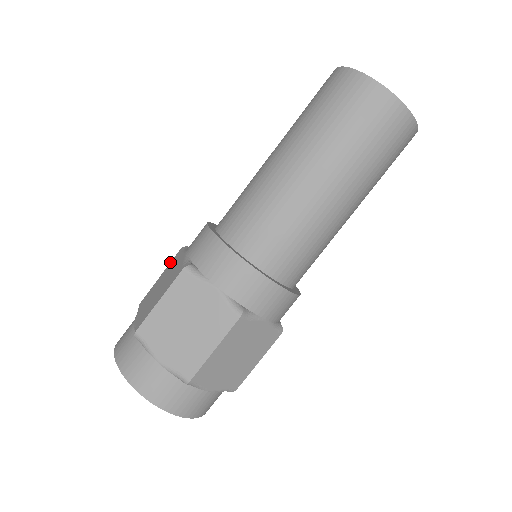
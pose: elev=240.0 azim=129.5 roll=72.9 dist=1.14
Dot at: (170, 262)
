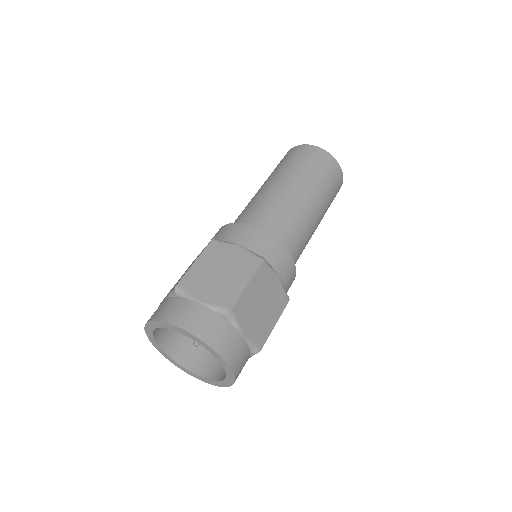
Dot at: (203, 250)
